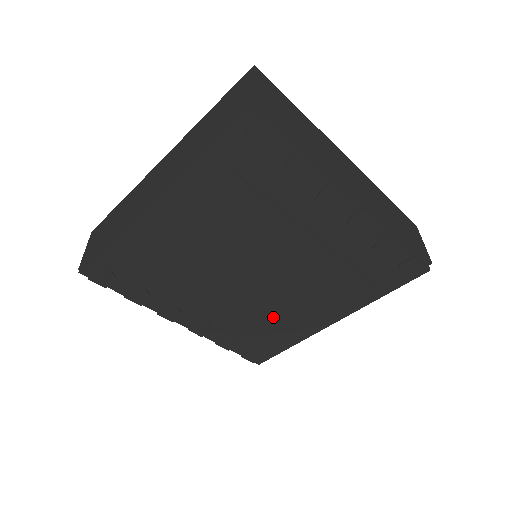
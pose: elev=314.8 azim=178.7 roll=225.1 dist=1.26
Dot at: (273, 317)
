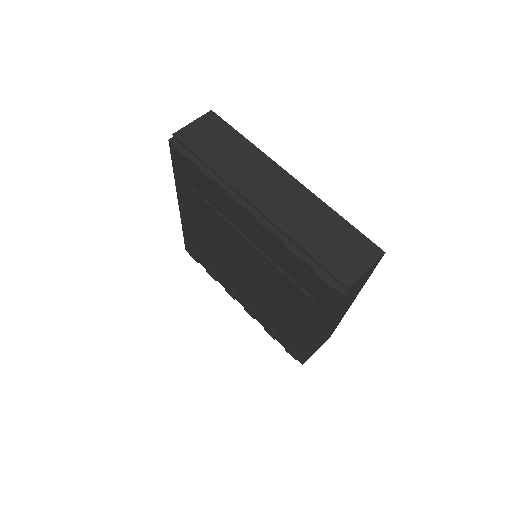
Dot at: (276, 314)
